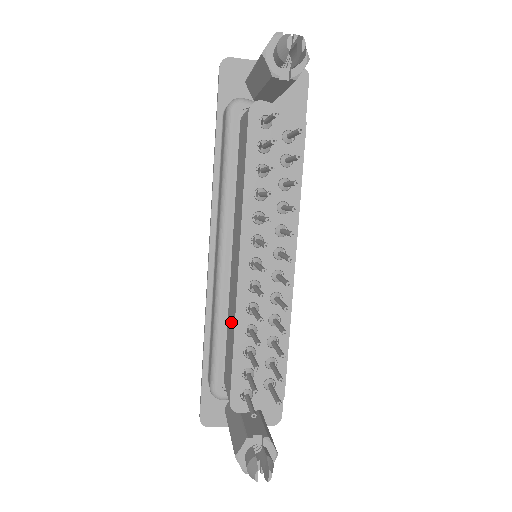
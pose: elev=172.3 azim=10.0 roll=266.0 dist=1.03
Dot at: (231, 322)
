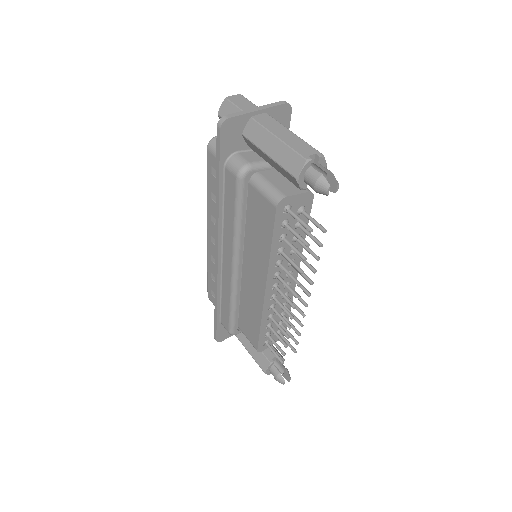
Dot at: (251, 310)
